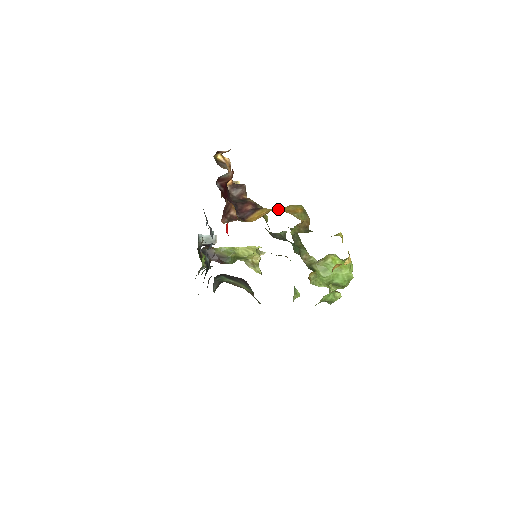
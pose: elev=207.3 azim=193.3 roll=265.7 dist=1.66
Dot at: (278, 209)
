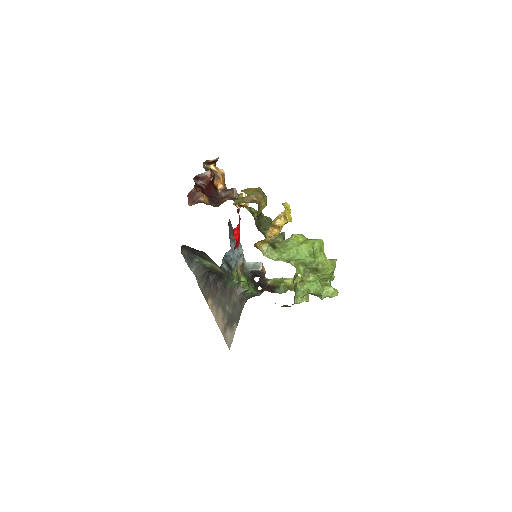
Dot at: occluded
